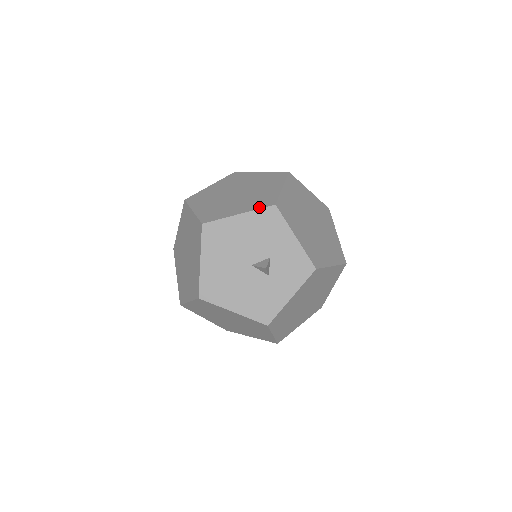
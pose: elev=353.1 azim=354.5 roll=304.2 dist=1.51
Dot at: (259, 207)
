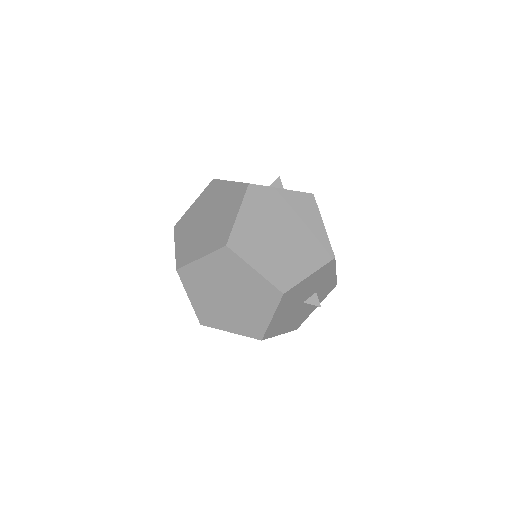
Dot at: (323, 263)
